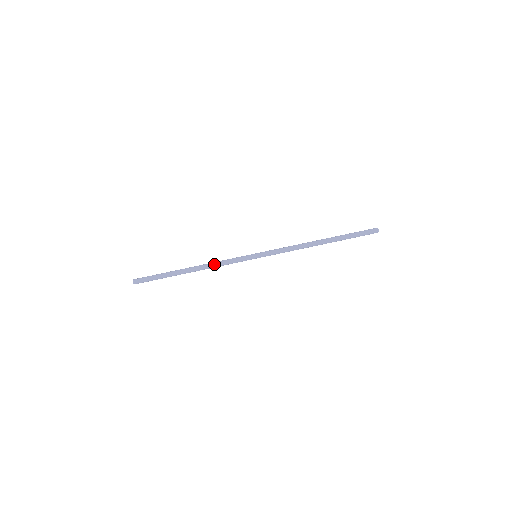
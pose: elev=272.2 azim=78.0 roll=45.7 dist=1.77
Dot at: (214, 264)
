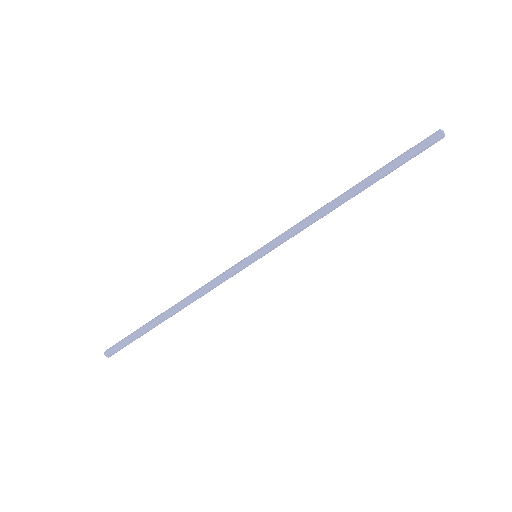
Dot at: (201, 294)
